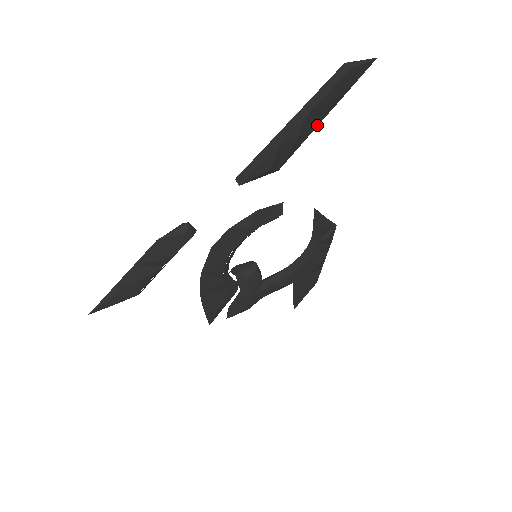
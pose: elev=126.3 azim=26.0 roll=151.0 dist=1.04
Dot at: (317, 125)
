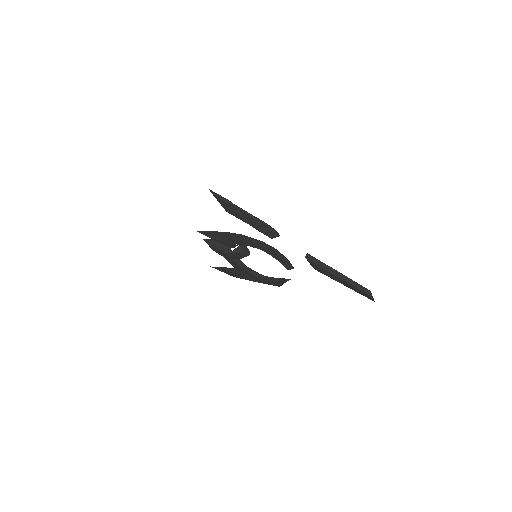
Dot at: occluded
